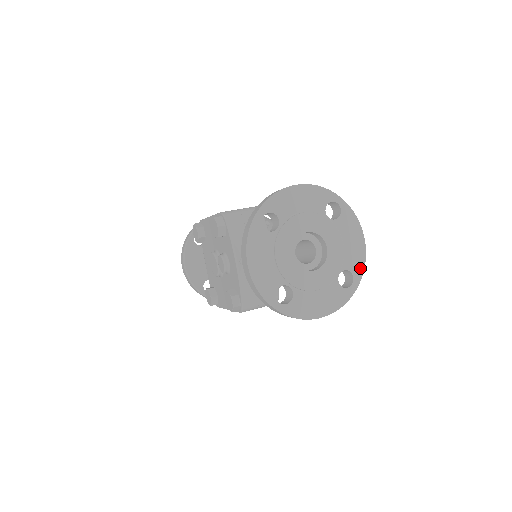
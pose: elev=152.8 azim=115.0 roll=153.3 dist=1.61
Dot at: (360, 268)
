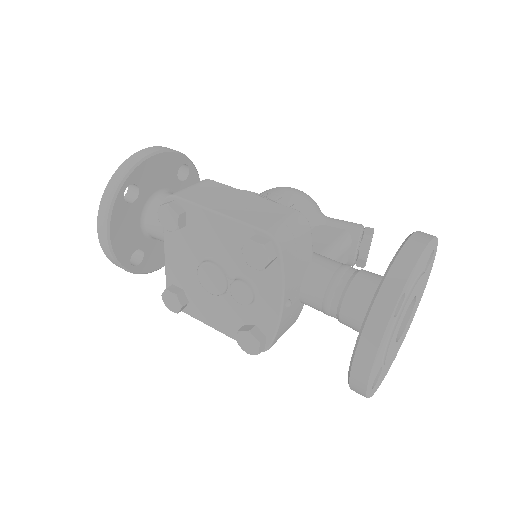
Dot at: occluded
